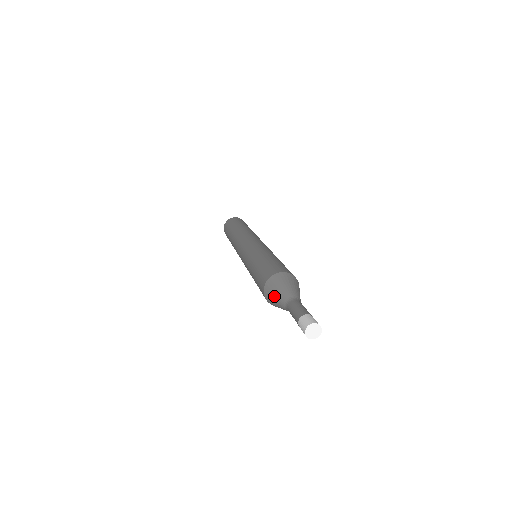
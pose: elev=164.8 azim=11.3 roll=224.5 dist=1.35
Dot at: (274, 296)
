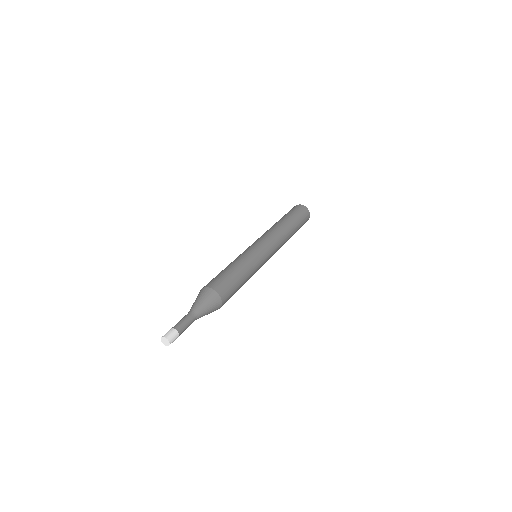
Dot at: (198, 299)
